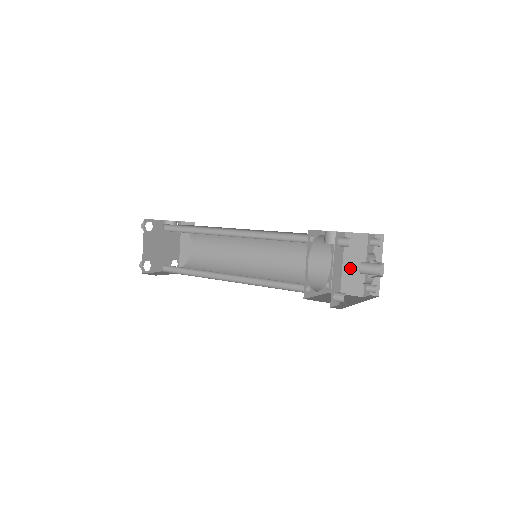
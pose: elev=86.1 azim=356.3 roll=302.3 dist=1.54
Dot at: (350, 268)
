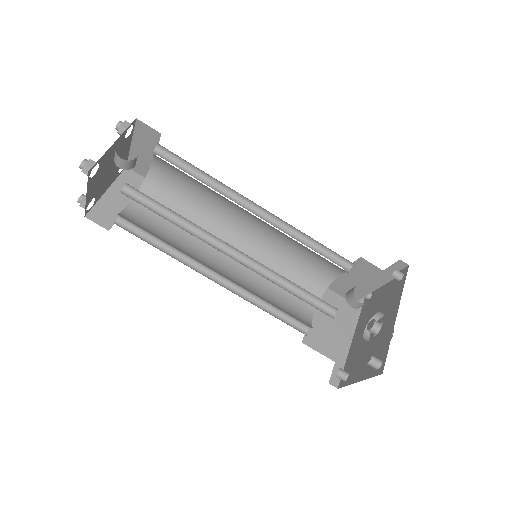
Dot at: (356, 285)
